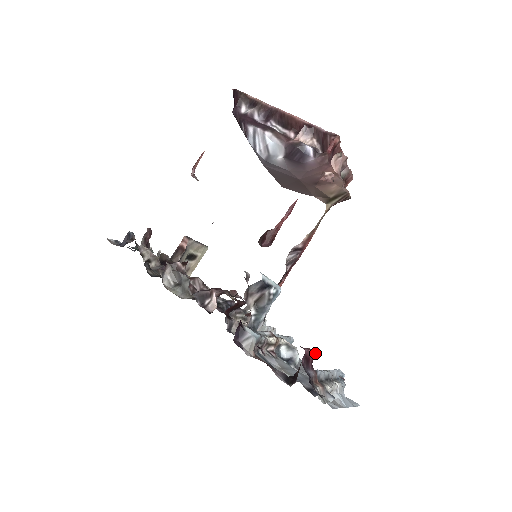
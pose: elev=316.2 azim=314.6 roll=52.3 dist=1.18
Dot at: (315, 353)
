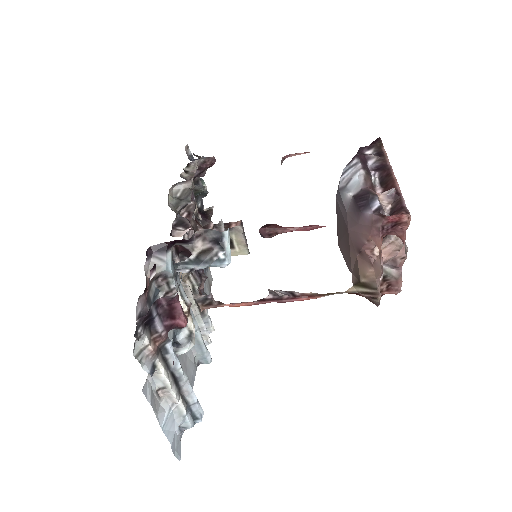
Dot at: (185, 325)
